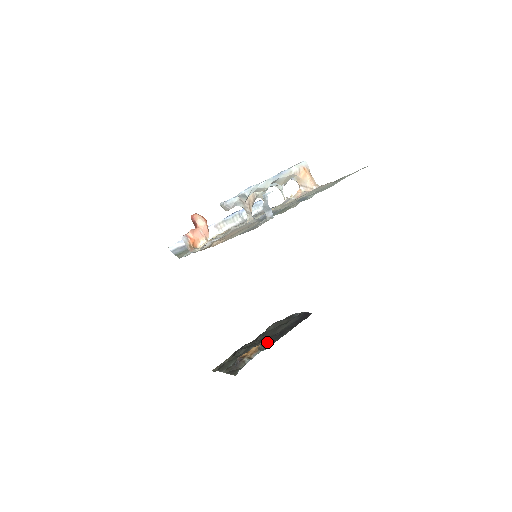
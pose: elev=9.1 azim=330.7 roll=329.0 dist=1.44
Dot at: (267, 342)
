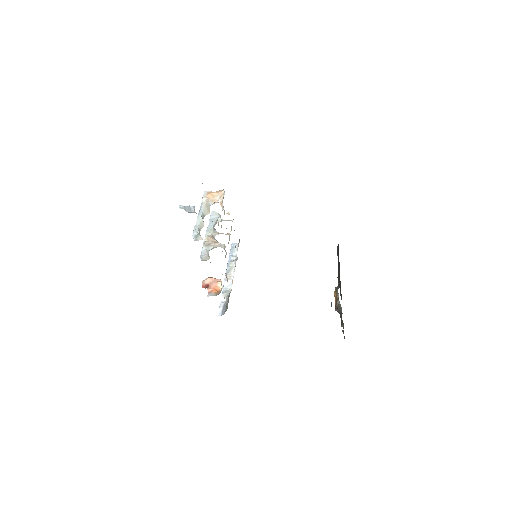
Dot at: (340, 285)
